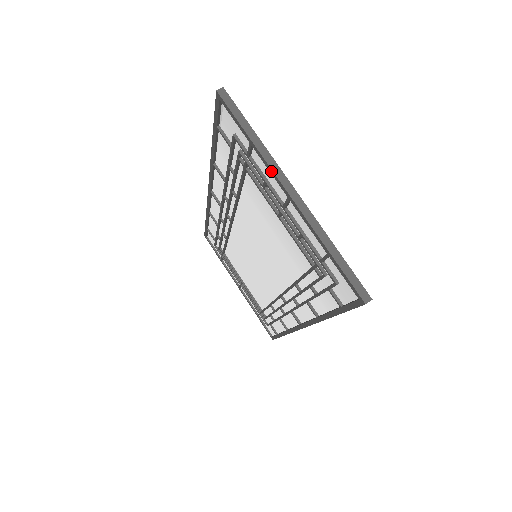
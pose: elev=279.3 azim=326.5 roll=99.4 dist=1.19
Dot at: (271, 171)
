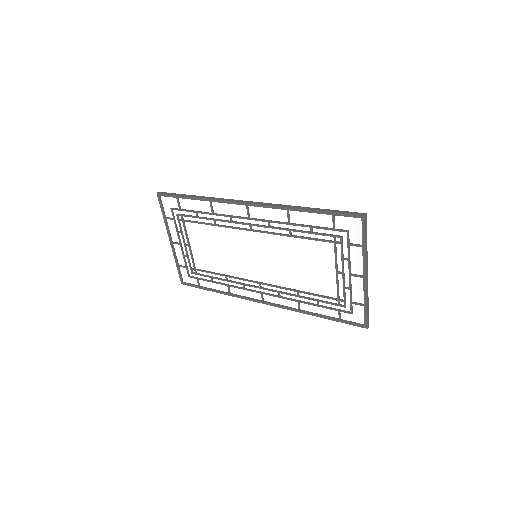
Dot at: (365, 264)
